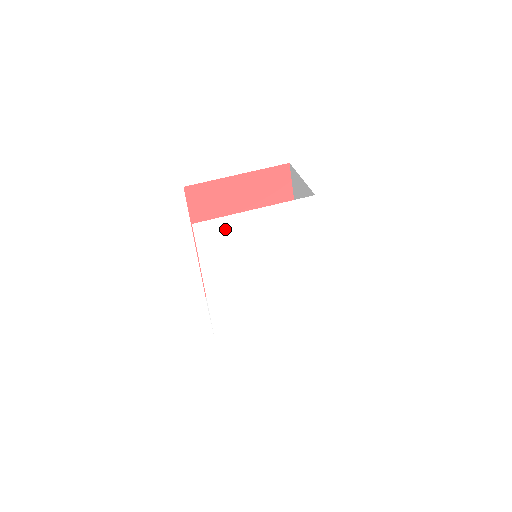
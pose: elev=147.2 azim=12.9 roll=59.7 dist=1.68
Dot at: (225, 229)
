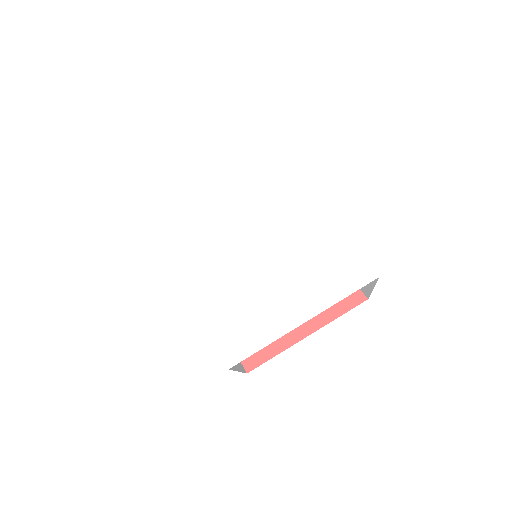
Dot at: (175, 200)
